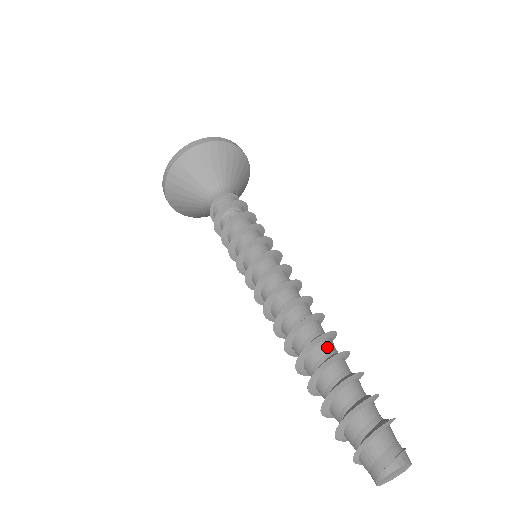
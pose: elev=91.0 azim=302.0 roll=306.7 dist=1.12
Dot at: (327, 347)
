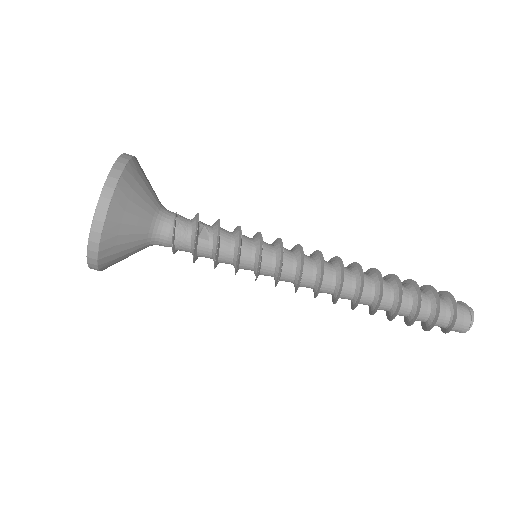
Dot at: (383, 279)
